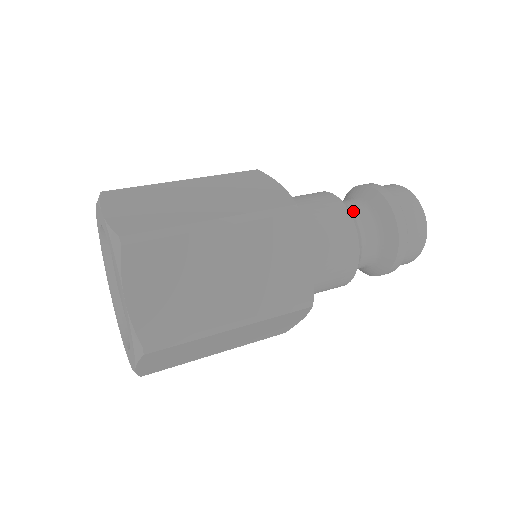
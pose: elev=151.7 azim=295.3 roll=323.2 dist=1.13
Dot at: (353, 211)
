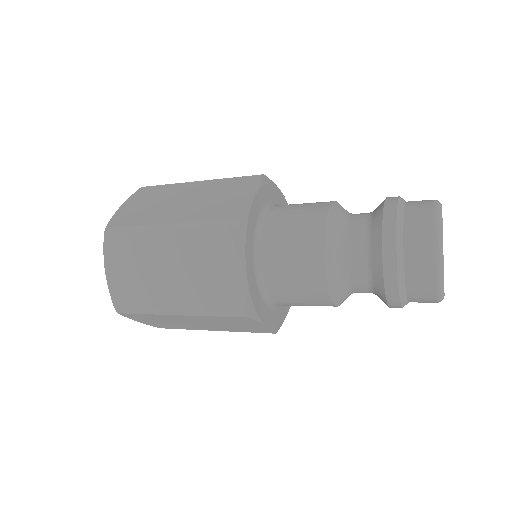
Dot at: occluded
